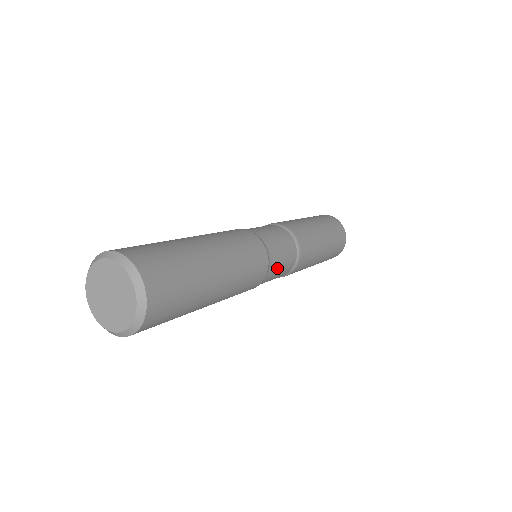
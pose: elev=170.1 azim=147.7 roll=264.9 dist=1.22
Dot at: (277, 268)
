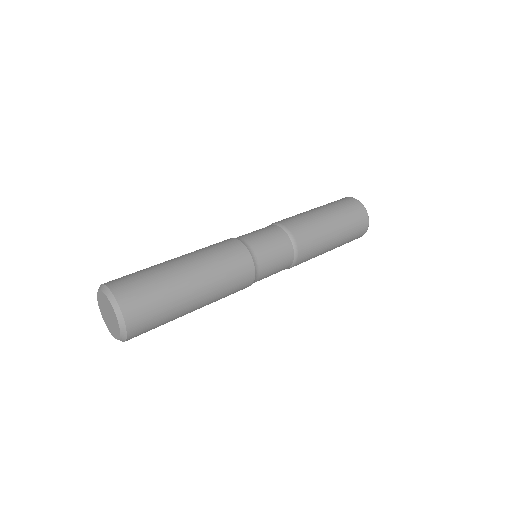
Dot at: (267, 253)
